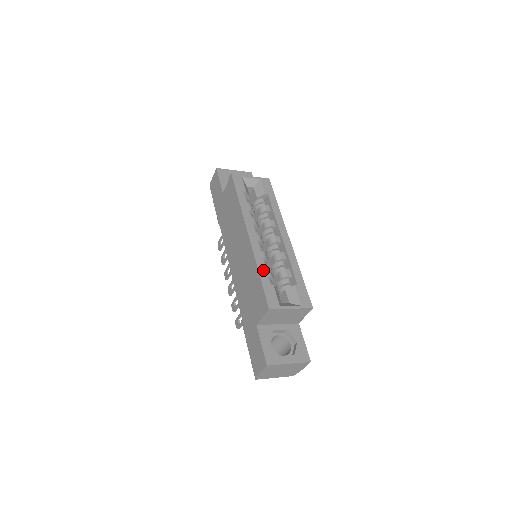
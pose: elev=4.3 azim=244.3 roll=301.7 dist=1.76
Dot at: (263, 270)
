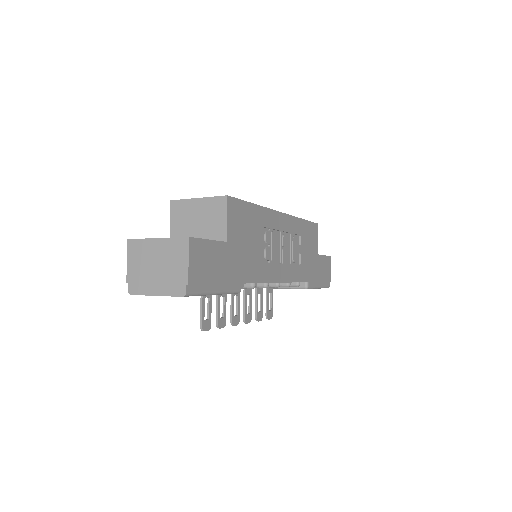
Dot at: occluded
